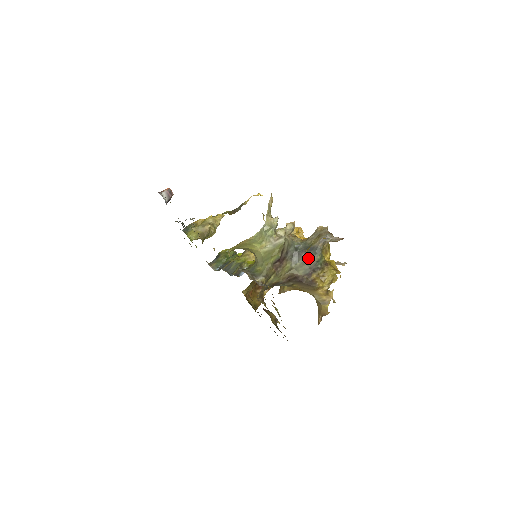
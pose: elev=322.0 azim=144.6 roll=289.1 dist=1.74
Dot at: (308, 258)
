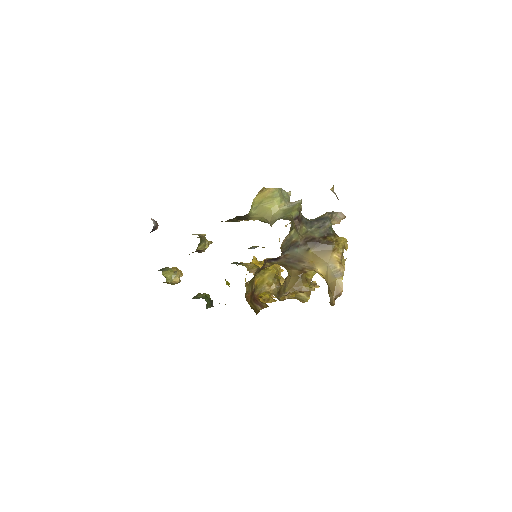
Dot at: (321, 224)
